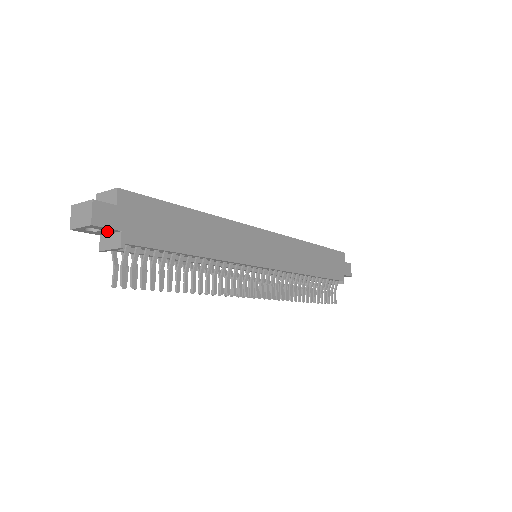
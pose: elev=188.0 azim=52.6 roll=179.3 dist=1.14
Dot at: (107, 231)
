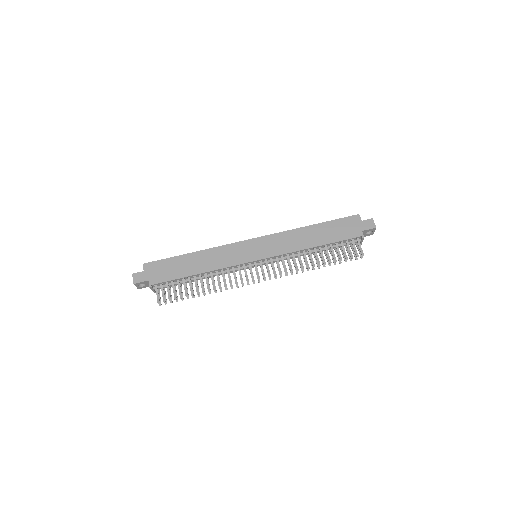
Dot at: (147, 283)
